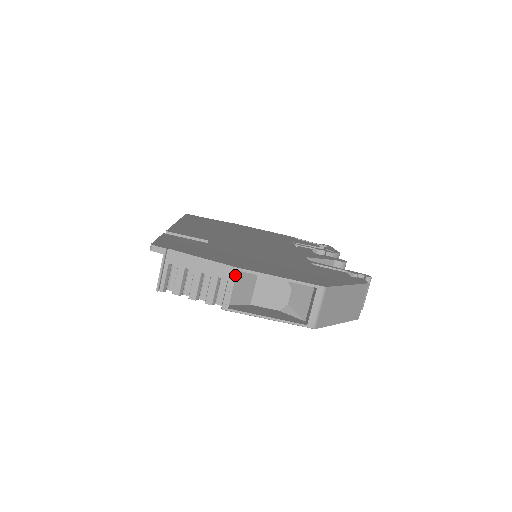
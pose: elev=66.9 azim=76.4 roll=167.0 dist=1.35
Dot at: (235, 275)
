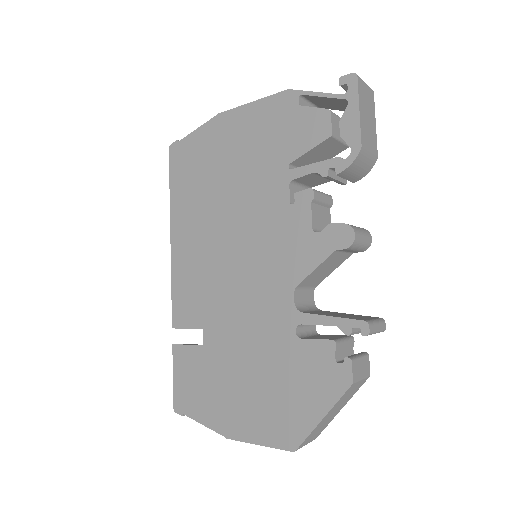
Dot at: occluded
